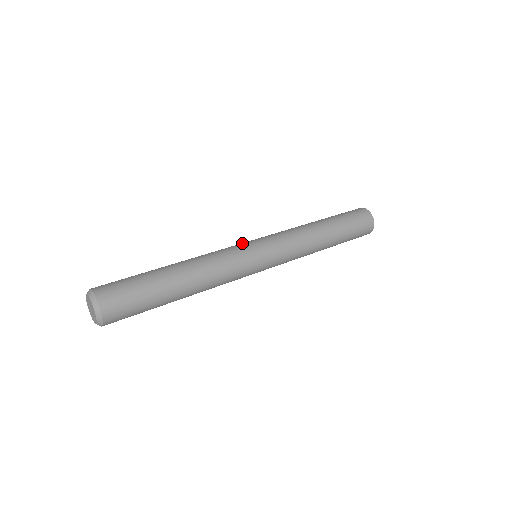
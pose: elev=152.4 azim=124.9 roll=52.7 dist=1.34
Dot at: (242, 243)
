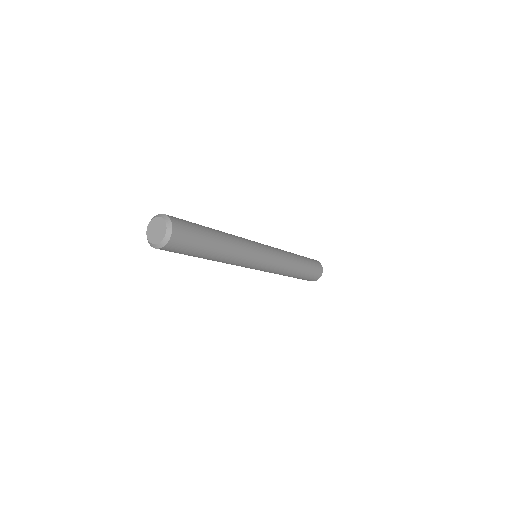
Dot at: occluded
